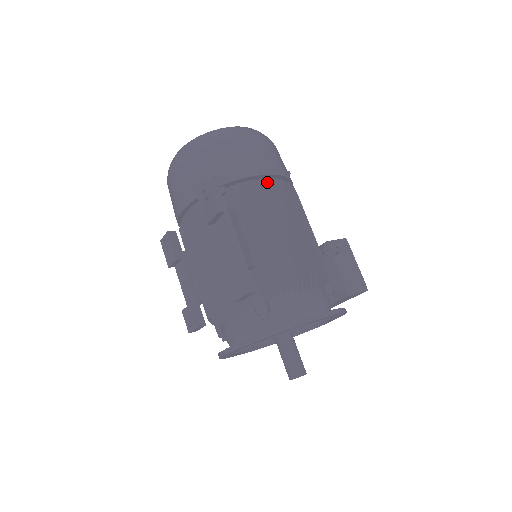
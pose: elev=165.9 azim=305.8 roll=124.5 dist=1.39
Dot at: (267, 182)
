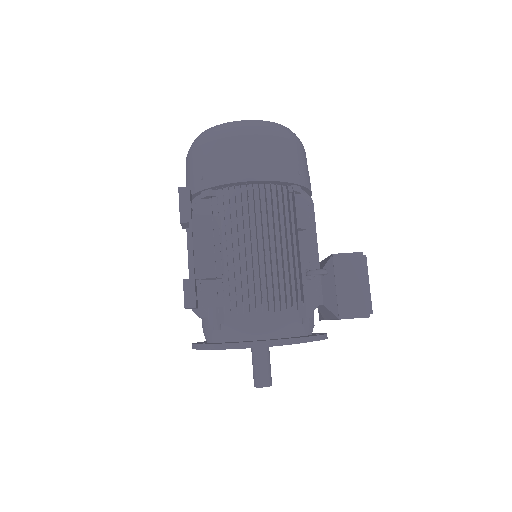
Dot at: (253, 189)
